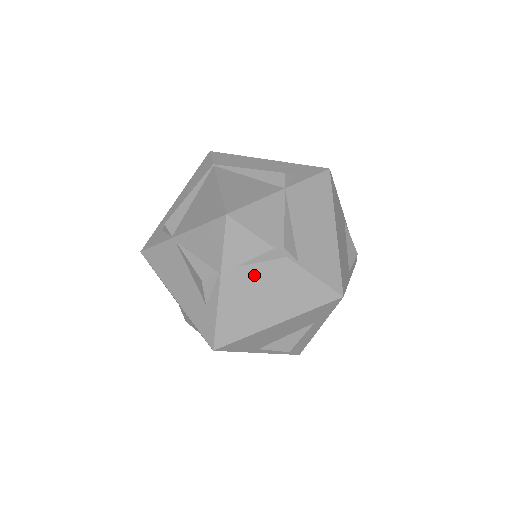
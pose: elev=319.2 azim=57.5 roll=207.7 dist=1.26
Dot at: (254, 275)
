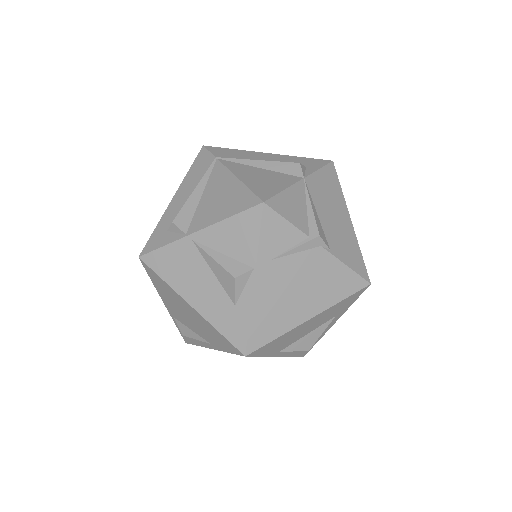
Dot at: (289, 267)
